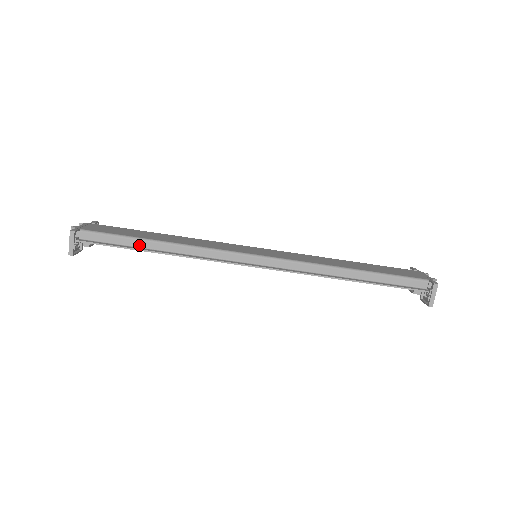
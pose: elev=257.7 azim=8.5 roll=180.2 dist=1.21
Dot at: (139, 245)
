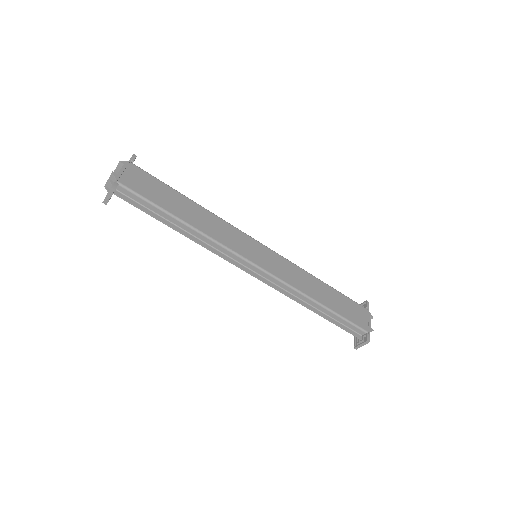
Dot at: (165, 217)
